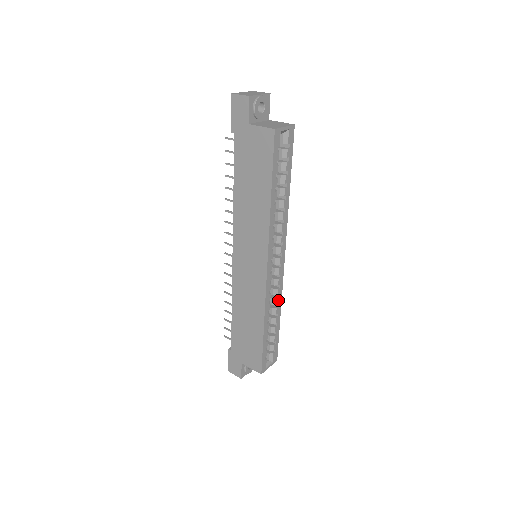
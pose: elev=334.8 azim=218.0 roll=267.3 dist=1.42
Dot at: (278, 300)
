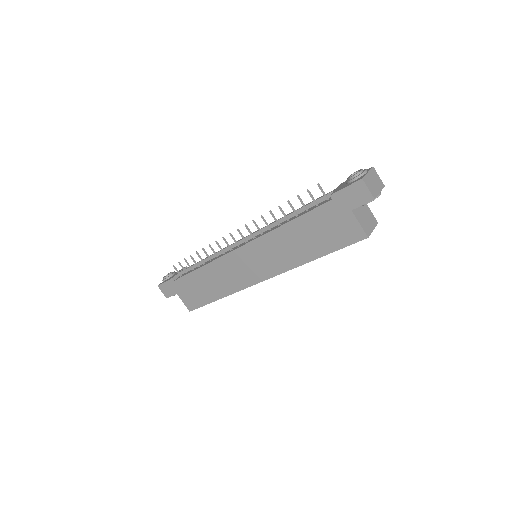
Dot at: occluded
